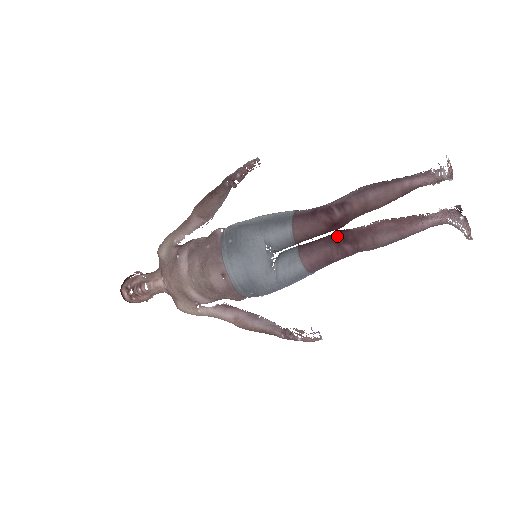
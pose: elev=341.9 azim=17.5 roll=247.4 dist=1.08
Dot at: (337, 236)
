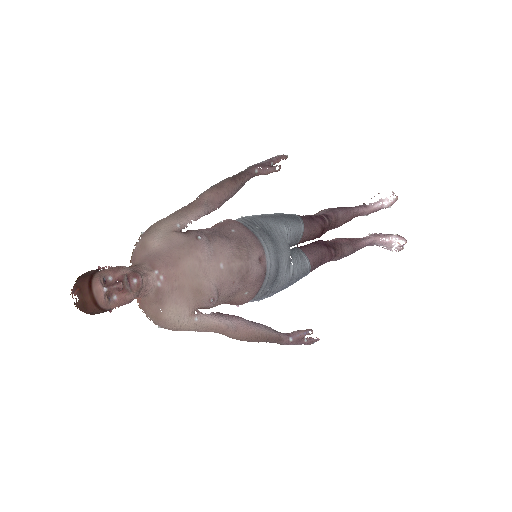
Dot at: (322, 242)
